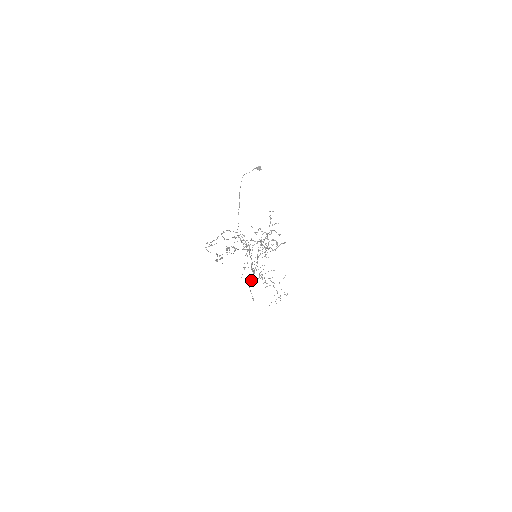
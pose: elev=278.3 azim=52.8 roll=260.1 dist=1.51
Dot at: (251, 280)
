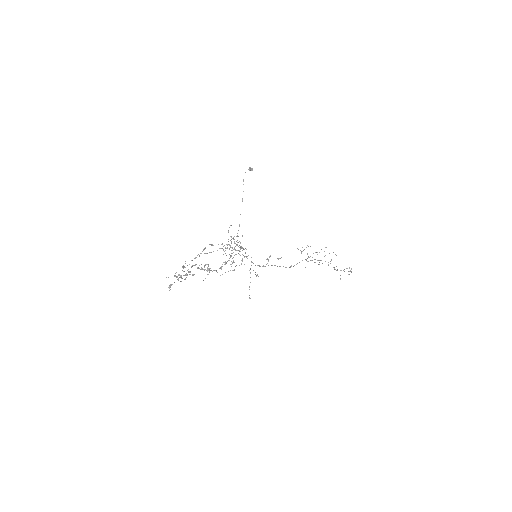
Dot at: occluded
